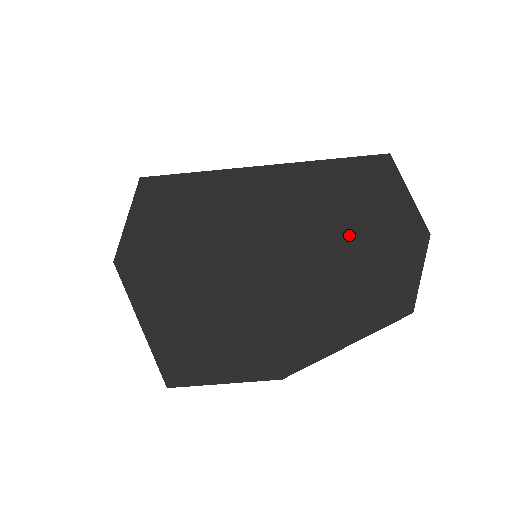
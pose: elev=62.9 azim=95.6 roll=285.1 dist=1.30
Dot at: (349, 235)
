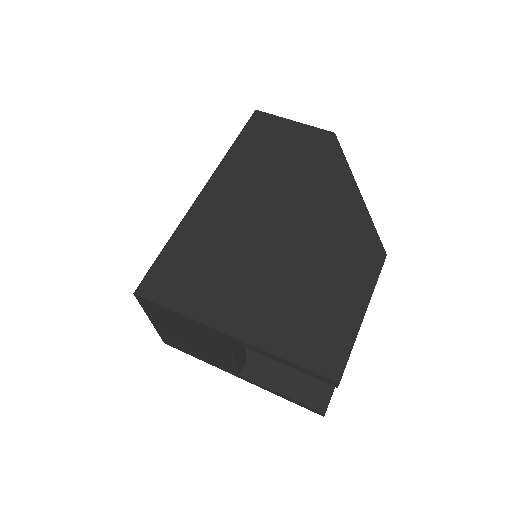
Dot at: occluded
